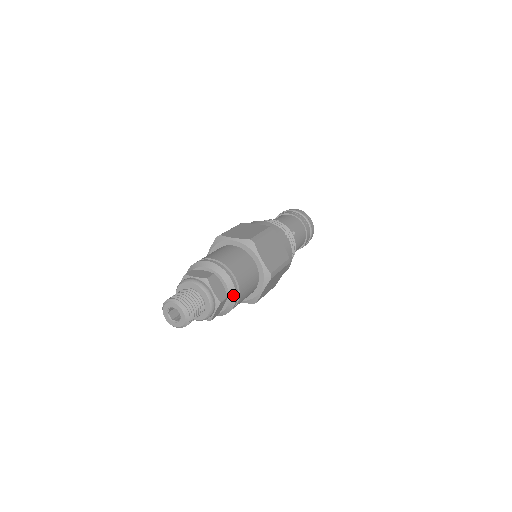
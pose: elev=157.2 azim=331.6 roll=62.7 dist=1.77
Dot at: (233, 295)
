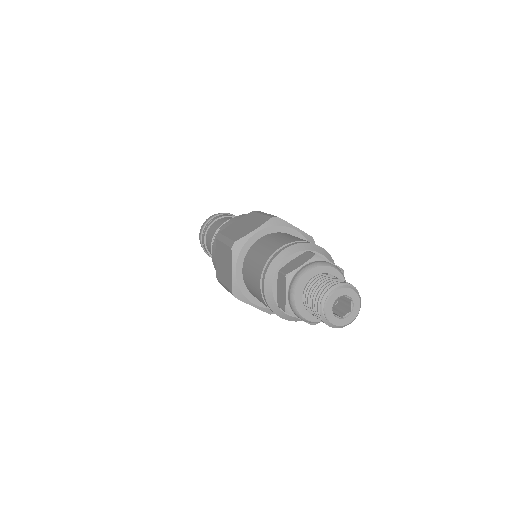
Dot at: (333, 263)
